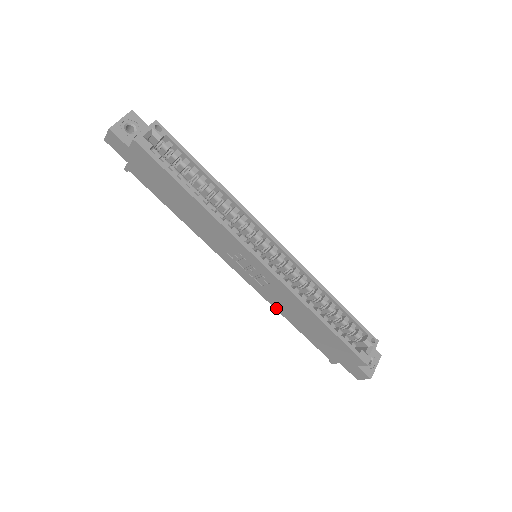
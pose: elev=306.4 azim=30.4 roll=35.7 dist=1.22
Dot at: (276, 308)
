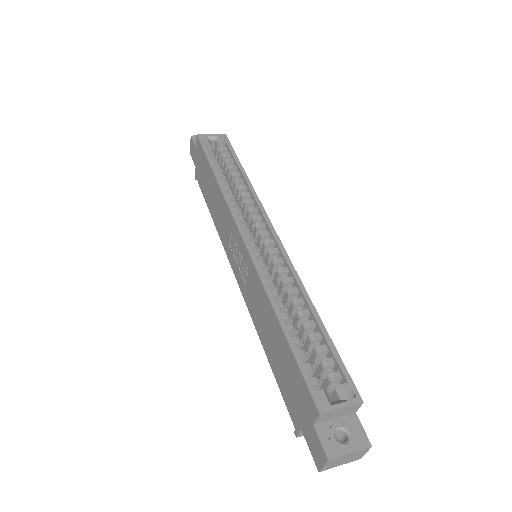
Dot at: (255, 324)
